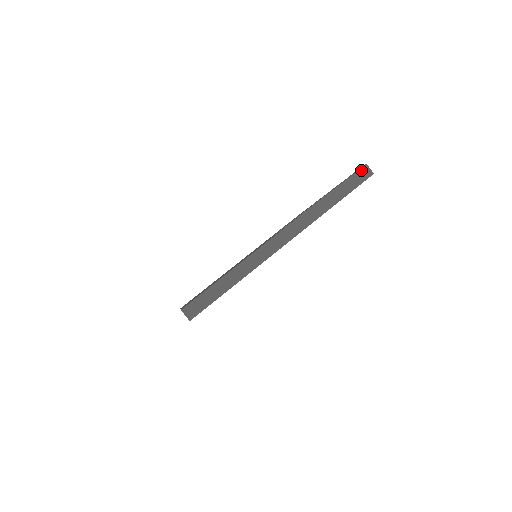
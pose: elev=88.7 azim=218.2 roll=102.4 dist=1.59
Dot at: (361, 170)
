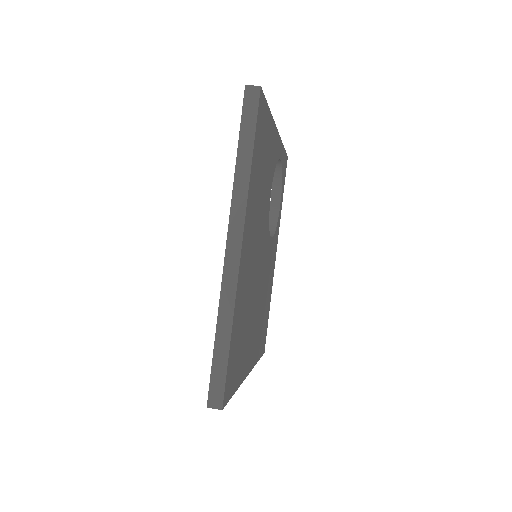
Dot at: occluded
